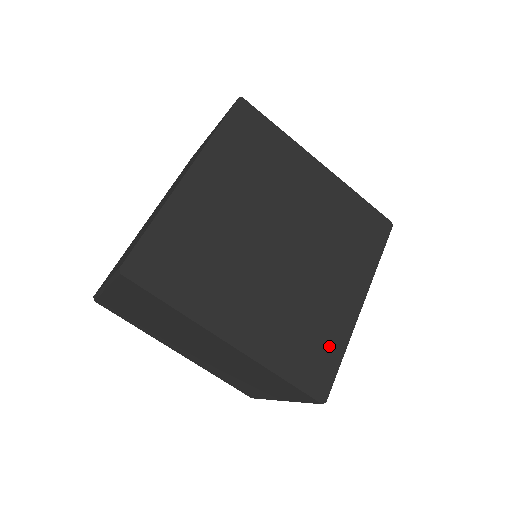
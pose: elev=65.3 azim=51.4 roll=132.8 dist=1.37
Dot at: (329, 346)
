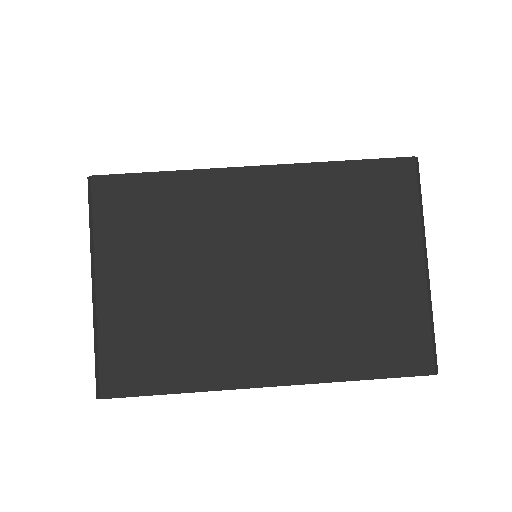
Dot at: occluded
